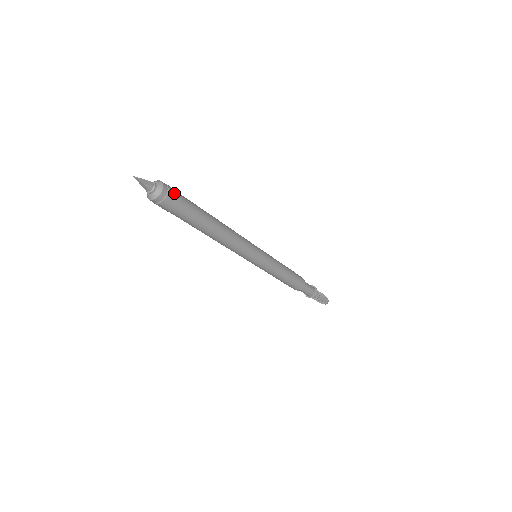
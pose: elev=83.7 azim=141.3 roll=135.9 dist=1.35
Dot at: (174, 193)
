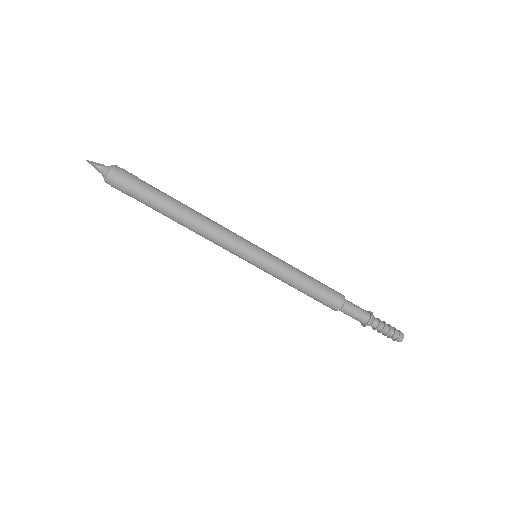
Dot at: (127, 173)
